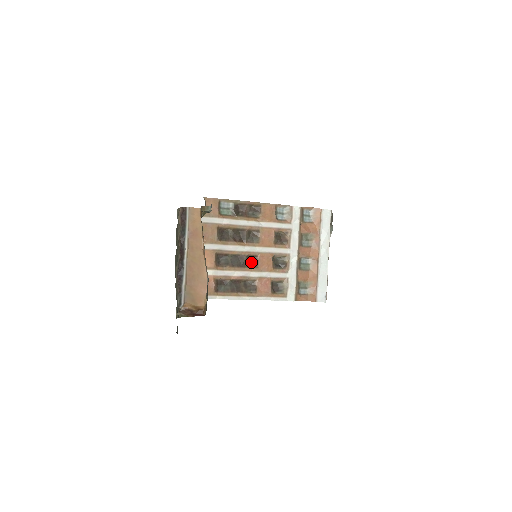
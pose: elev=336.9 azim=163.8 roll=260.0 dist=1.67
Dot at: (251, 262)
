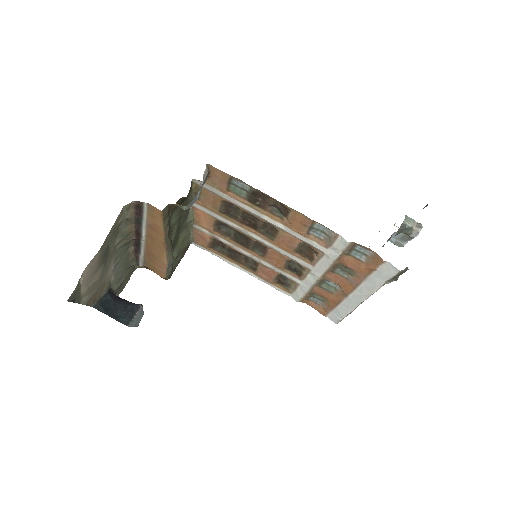
Dot at: (259, 248)
